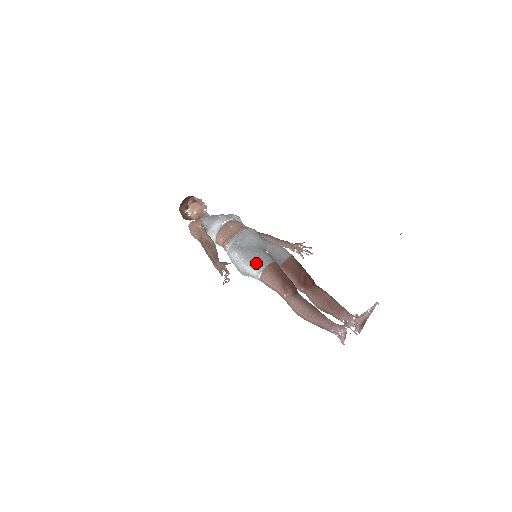
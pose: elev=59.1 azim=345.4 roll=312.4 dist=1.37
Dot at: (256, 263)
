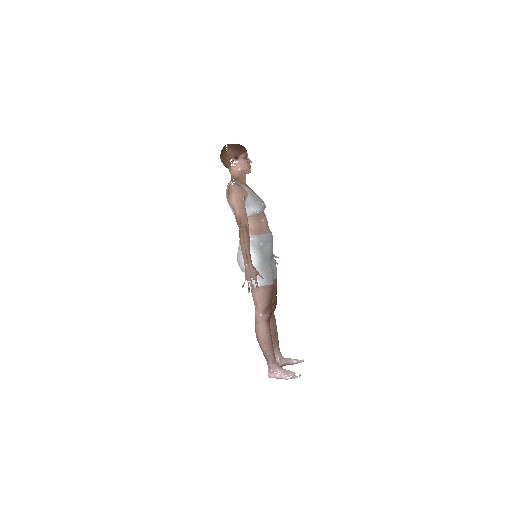
Dot at: (265, 277)
